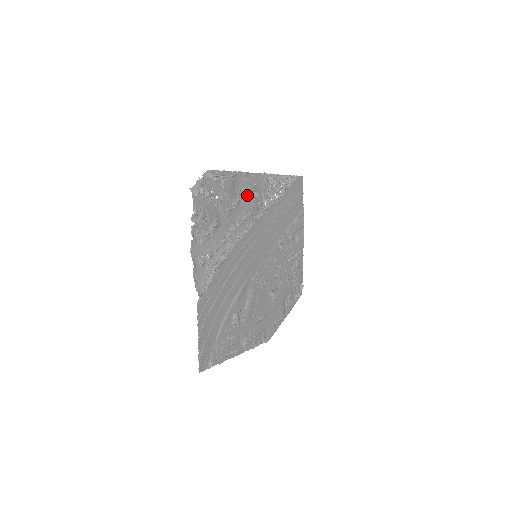
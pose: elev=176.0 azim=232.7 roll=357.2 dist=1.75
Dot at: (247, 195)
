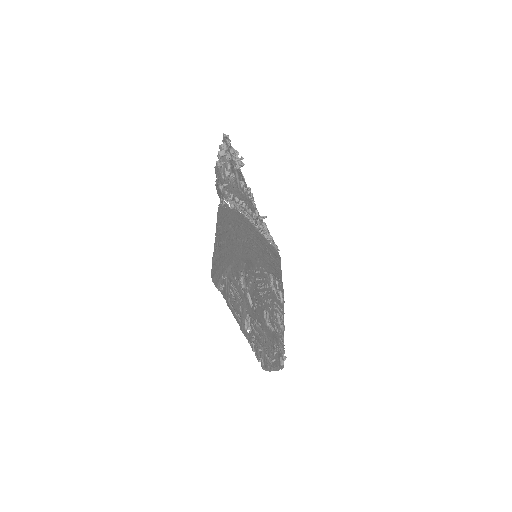
Dot at: (251, 202)
